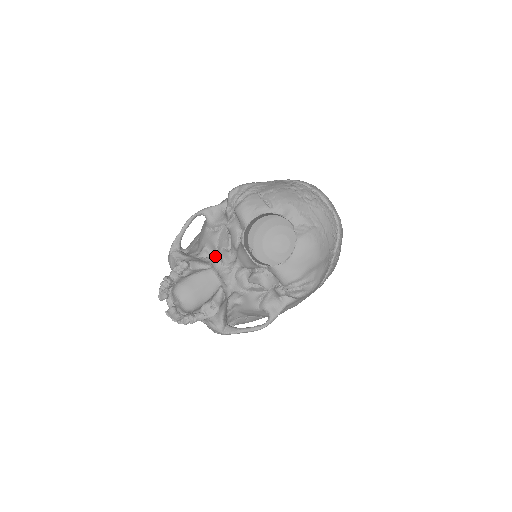
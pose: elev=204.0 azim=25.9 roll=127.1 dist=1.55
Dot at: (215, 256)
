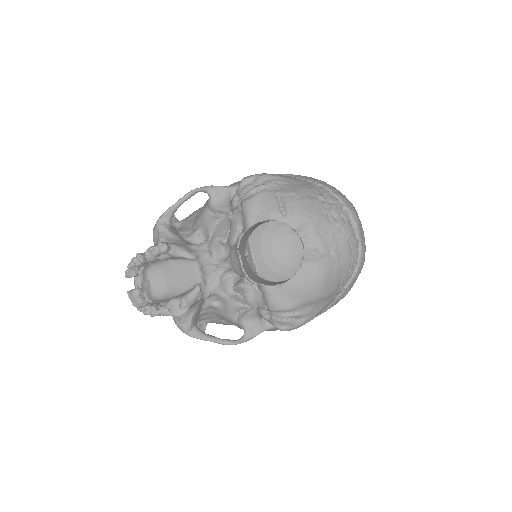
Dot at: (205, 246)
